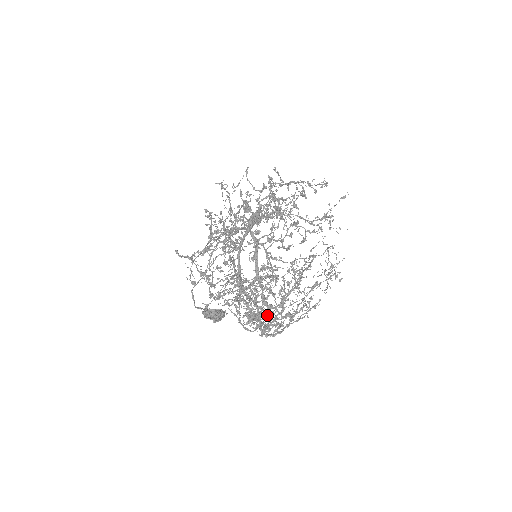
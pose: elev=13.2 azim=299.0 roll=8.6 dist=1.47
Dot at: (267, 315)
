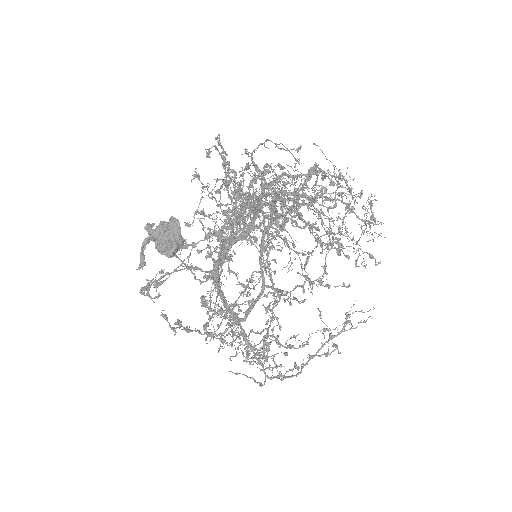
Dot at: (277, 197)
